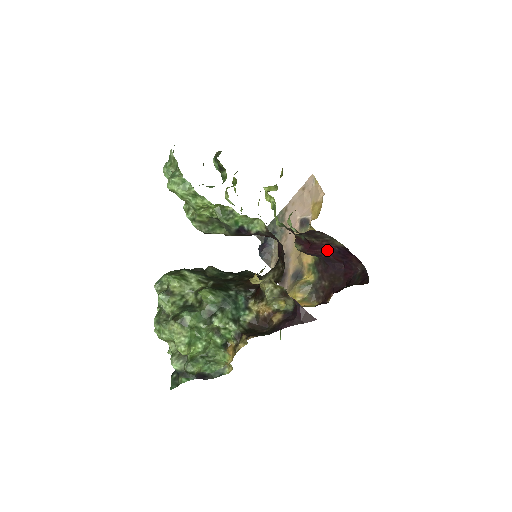
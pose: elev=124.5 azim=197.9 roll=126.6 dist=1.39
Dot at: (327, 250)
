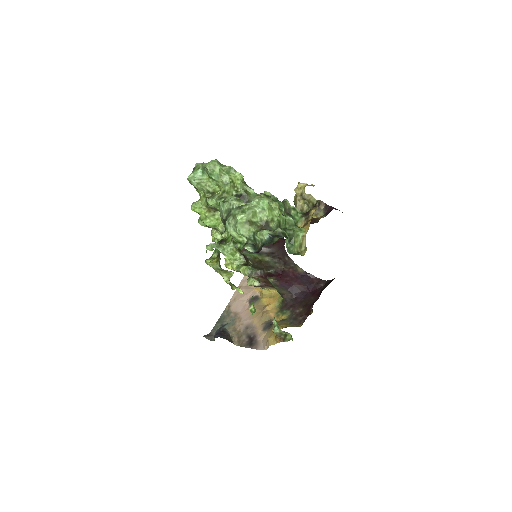
Dot at: (293, 278)
